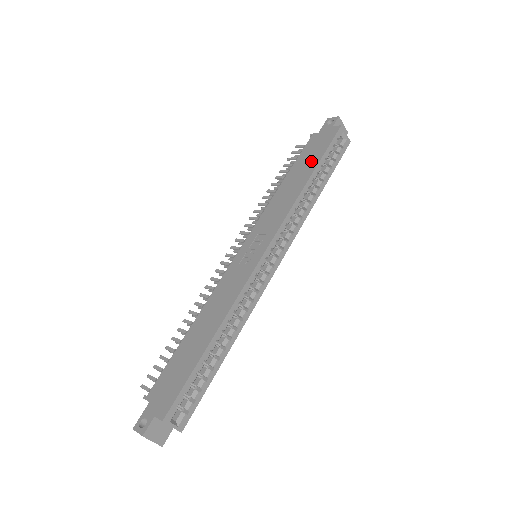
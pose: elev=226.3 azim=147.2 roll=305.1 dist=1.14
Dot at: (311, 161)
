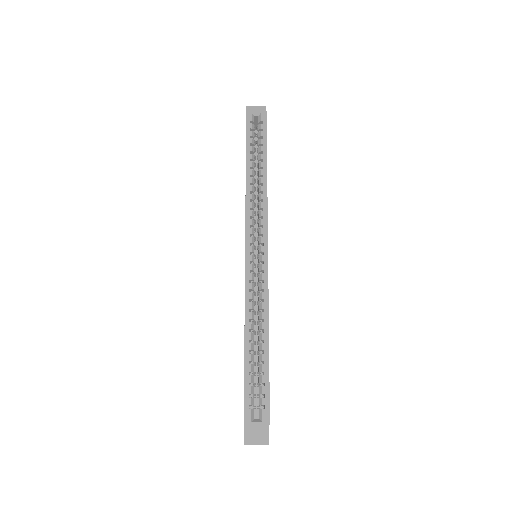
Dot at: occluded
